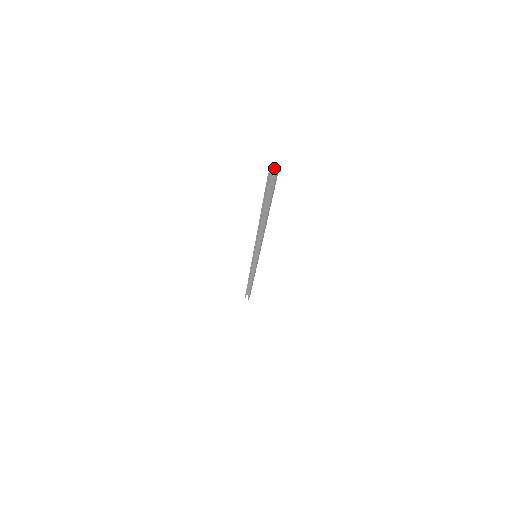
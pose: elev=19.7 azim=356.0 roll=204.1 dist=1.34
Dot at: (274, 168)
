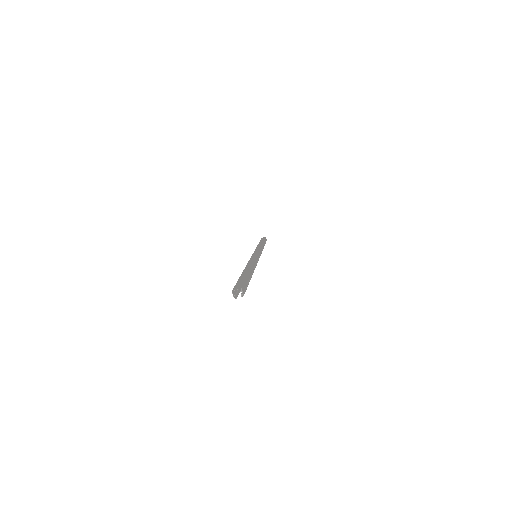
Dot at: occluded
